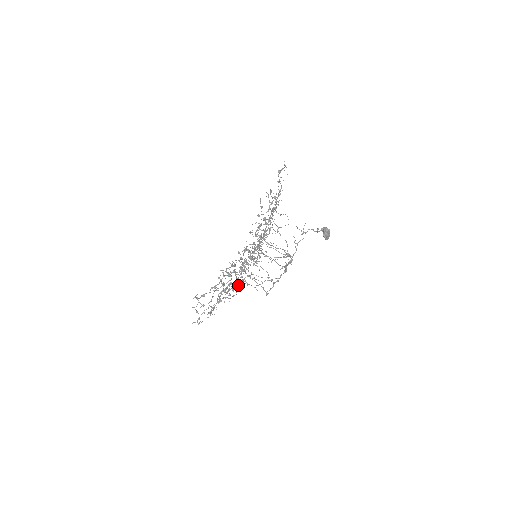
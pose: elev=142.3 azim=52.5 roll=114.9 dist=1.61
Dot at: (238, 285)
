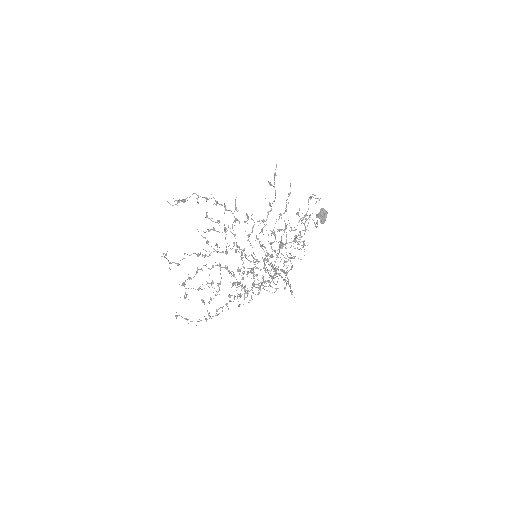
Dot at: occluded
